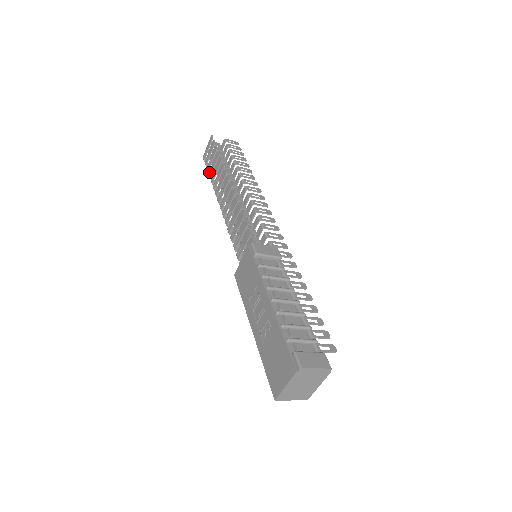
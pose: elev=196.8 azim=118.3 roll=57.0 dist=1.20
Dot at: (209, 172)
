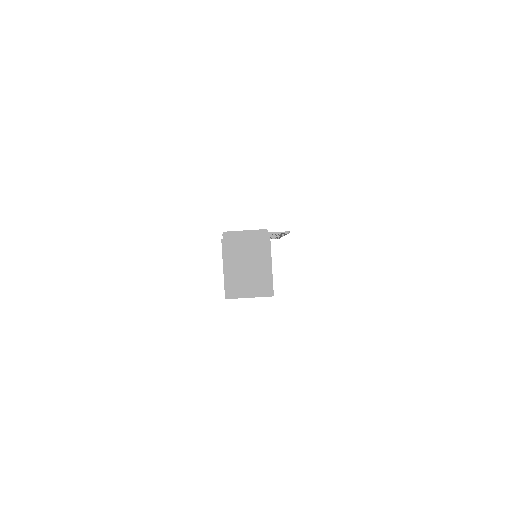
Dot at: occluded
